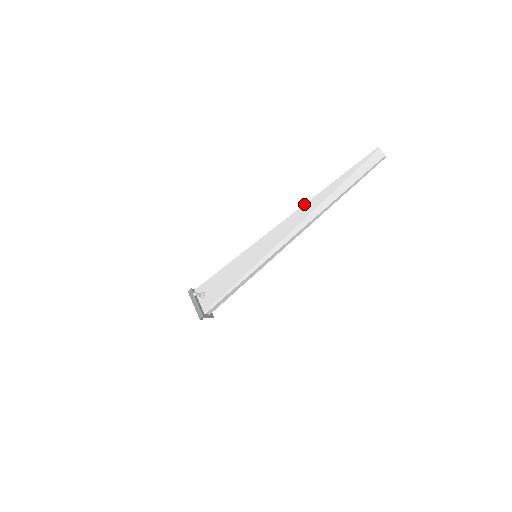
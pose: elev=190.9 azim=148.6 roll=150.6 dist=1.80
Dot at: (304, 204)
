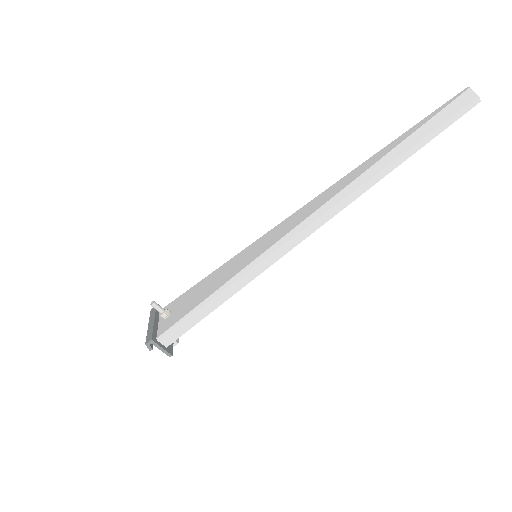
Dot at: (342, 178)
